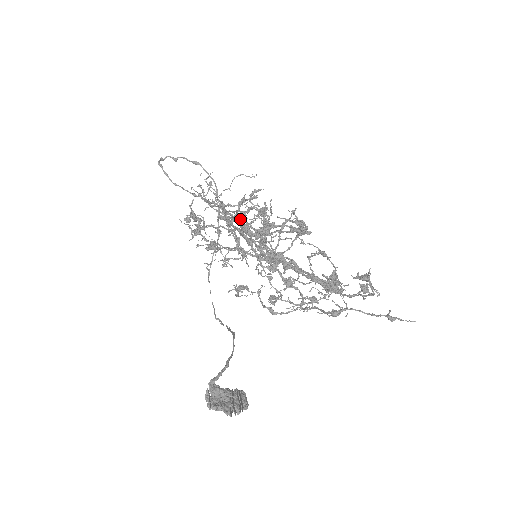
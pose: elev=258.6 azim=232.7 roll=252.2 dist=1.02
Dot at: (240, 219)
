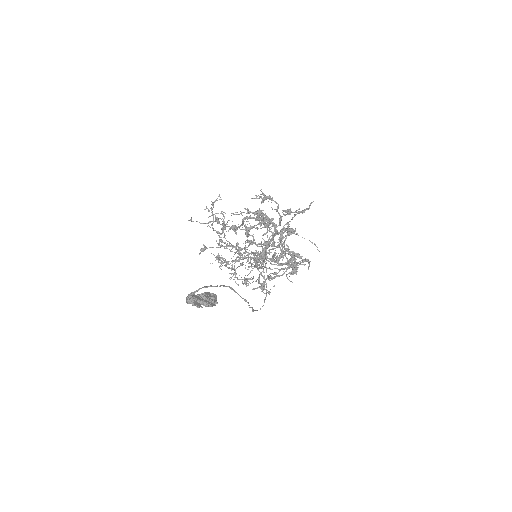
Dot at: (284, 268)
